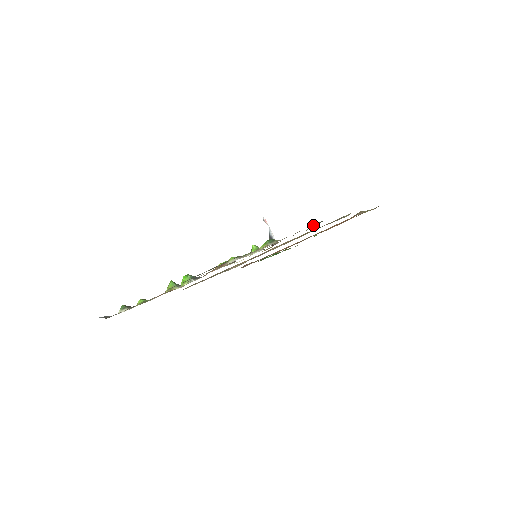
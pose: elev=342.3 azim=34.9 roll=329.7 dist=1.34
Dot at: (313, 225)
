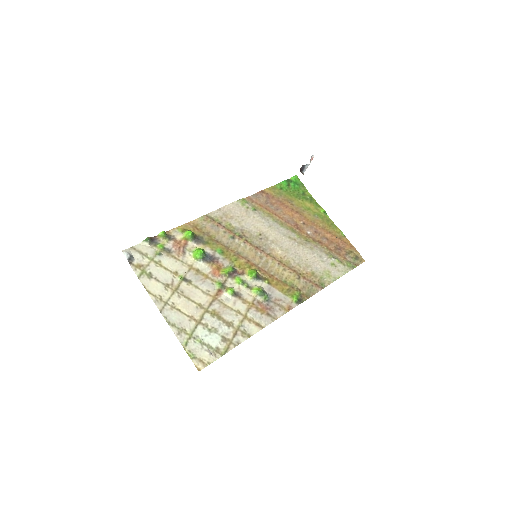
Dot at: (292, 303)
